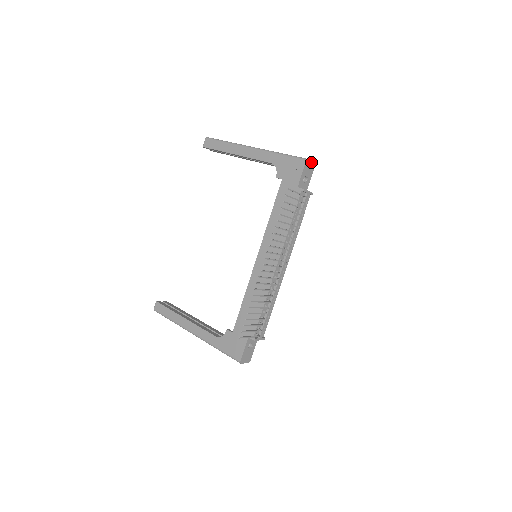
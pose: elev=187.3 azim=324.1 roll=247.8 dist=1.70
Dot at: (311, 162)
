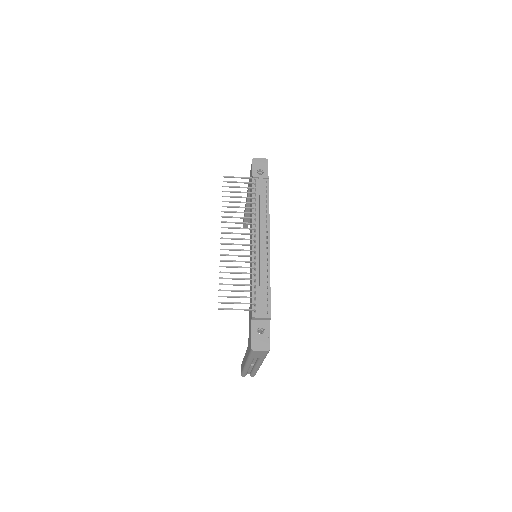
Dot at: (260, 159)
